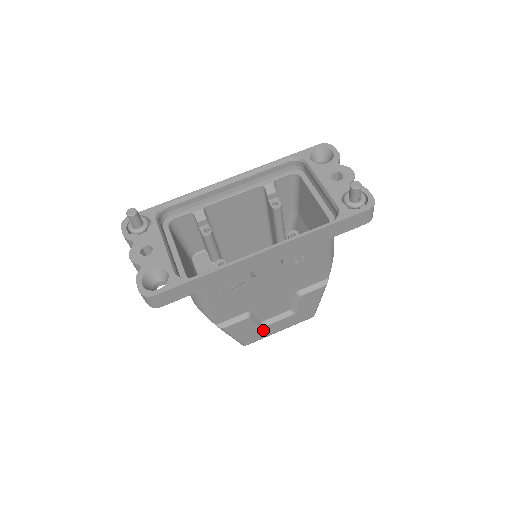
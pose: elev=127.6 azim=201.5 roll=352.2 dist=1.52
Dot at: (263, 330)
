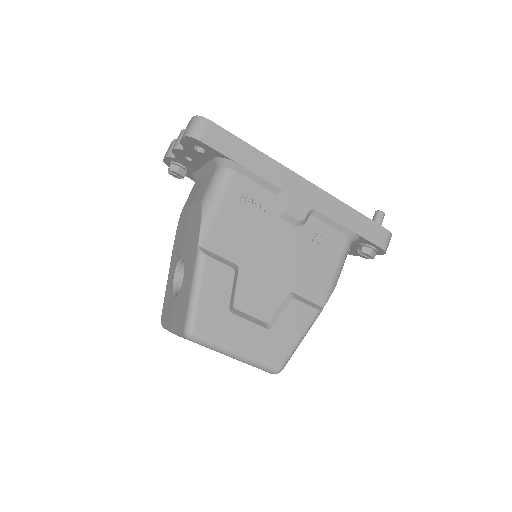
Dot at: (227, 321)
